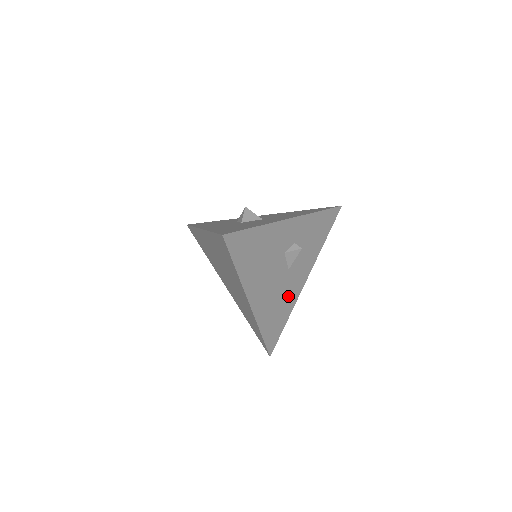
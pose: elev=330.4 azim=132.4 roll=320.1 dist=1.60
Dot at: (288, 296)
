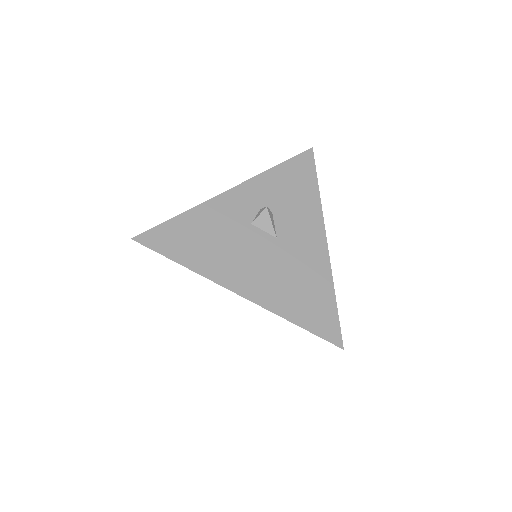
Dot at: (307, 266)
